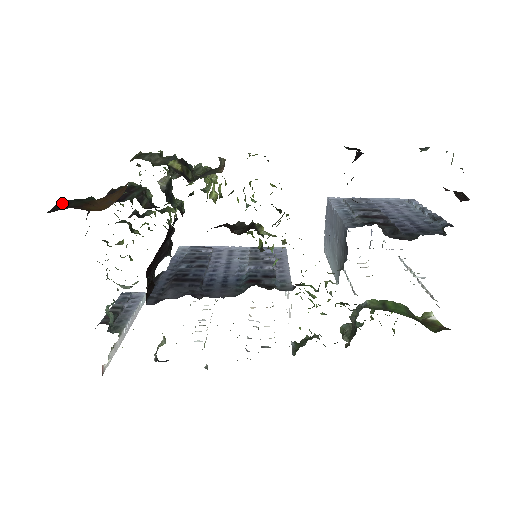
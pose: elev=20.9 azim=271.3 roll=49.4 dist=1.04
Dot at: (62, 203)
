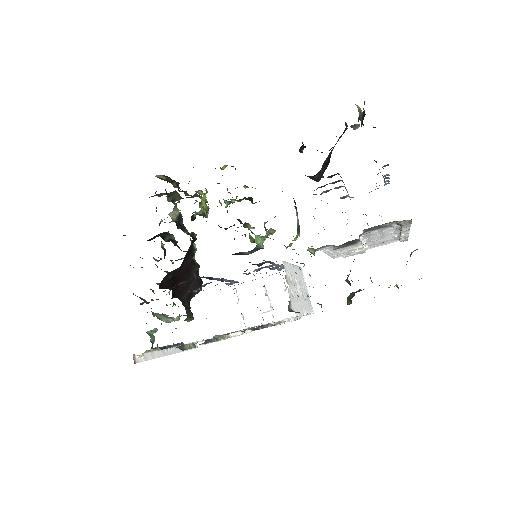
Dot at: occluded
